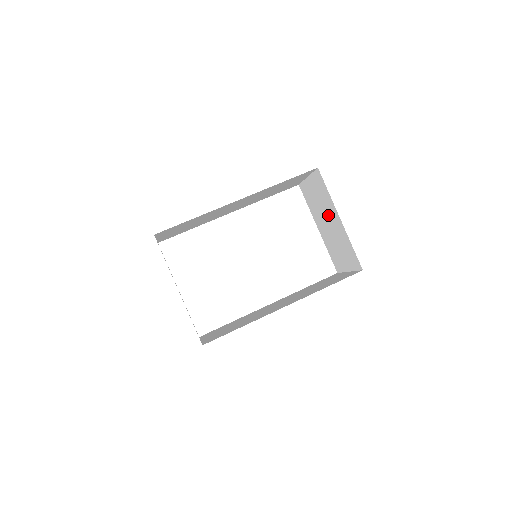
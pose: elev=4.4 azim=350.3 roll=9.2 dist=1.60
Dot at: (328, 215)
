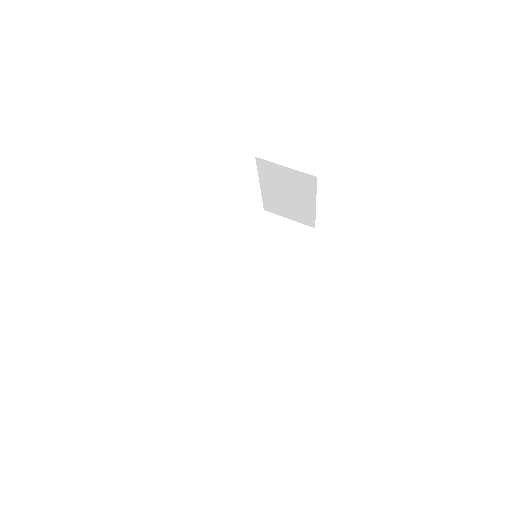
Dot at: (295, 194)
